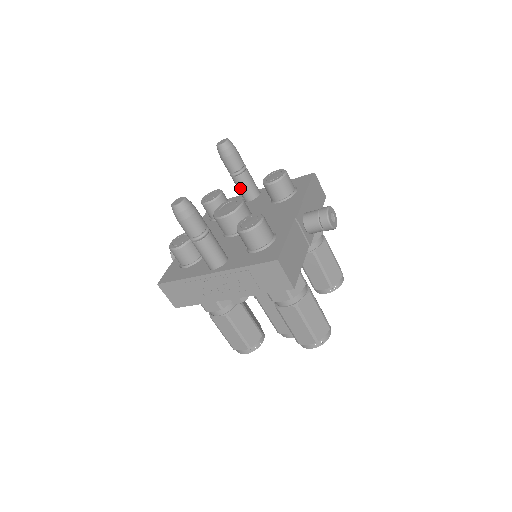
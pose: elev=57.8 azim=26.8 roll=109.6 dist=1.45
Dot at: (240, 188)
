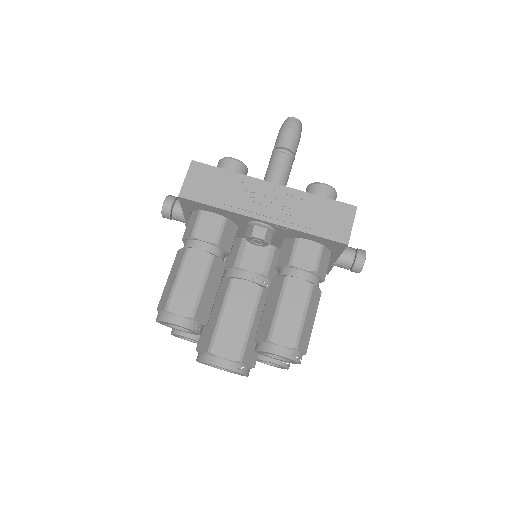
Dot at: occluded
